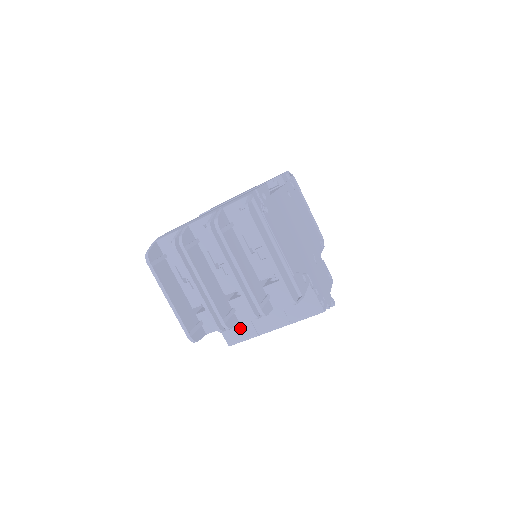
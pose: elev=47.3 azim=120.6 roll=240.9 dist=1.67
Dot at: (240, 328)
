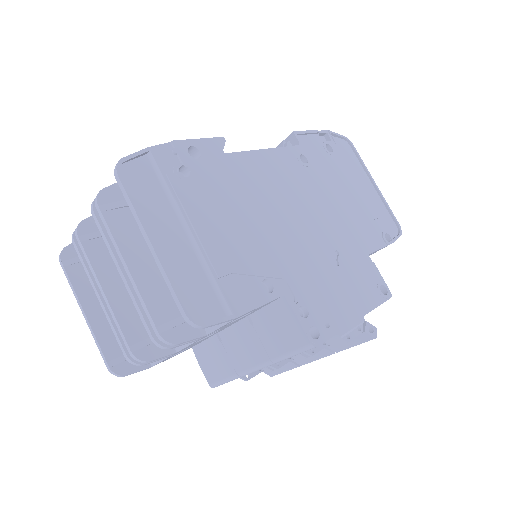
Dot at: (217, 362)
